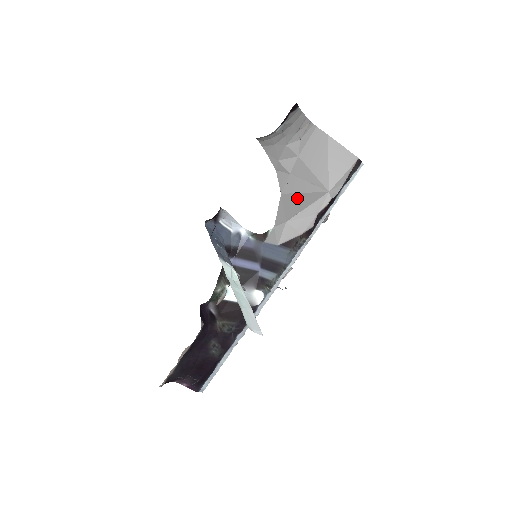
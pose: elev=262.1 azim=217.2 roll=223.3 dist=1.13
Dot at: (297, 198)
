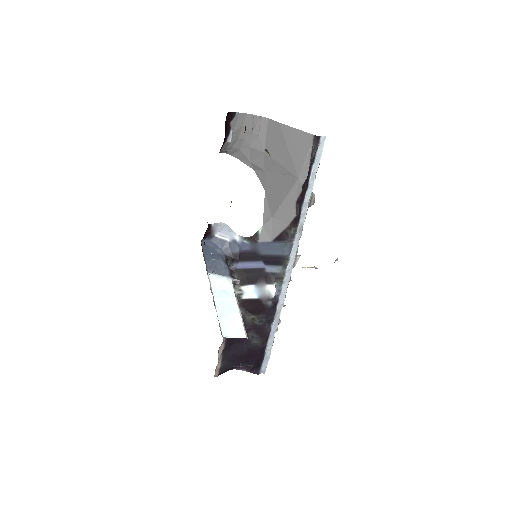
Dot at: (276, 192)
